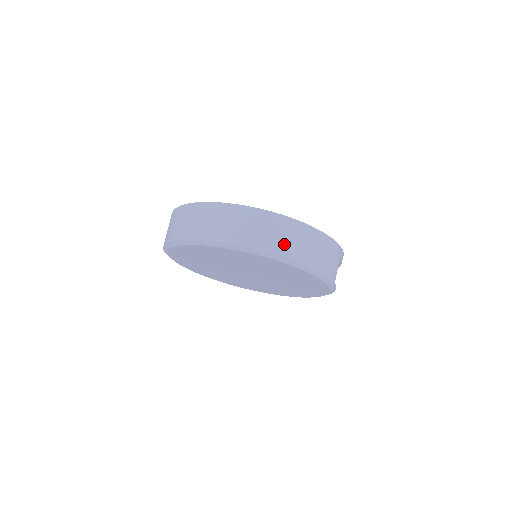
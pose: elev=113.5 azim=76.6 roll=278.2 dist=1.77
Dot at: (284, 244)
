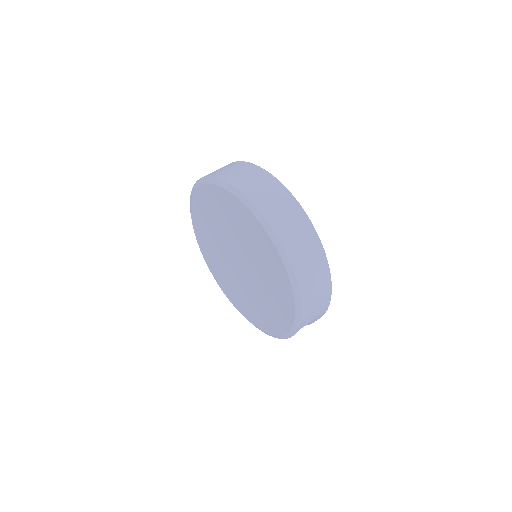
Dot at: (302, 261)
